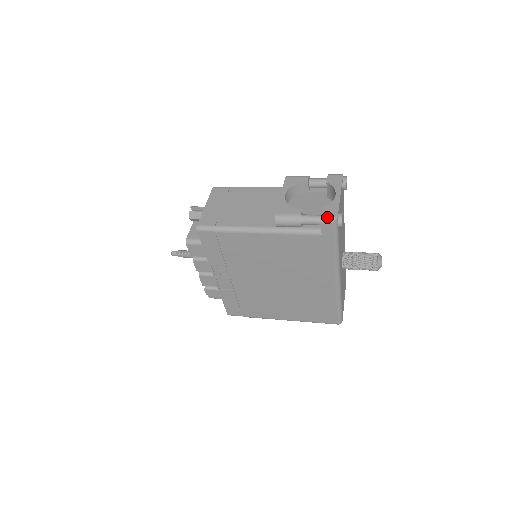
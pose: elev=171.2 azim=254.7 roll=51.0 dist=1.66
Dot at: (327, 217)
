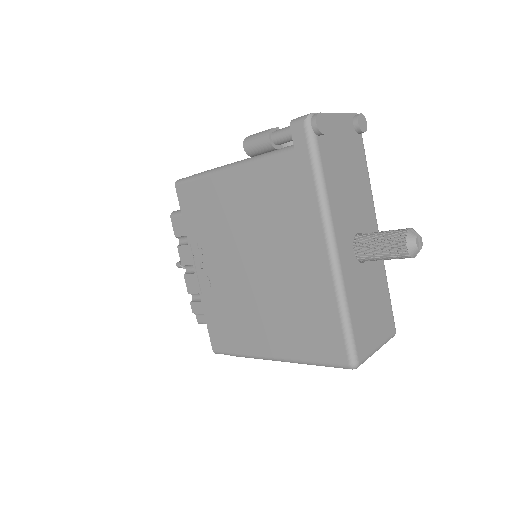
Dot at: (299, 117)
